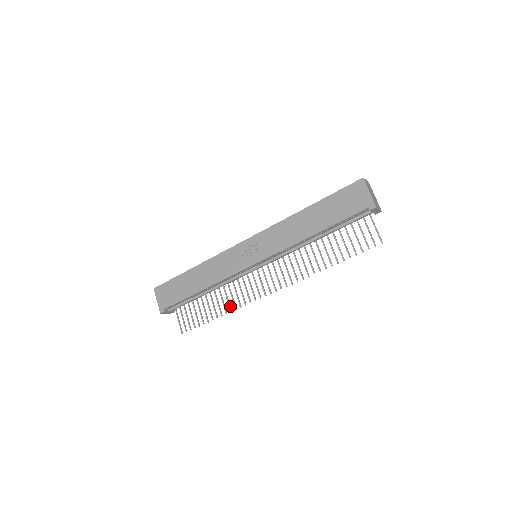
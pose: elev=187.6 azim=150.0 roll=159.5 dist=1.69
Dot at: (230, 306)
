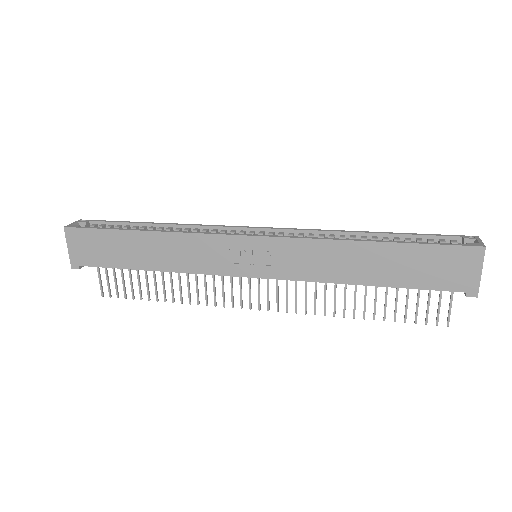
Dot at: (190, 296)
